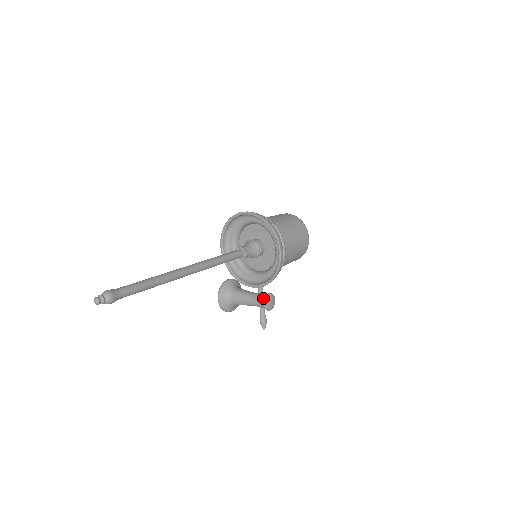
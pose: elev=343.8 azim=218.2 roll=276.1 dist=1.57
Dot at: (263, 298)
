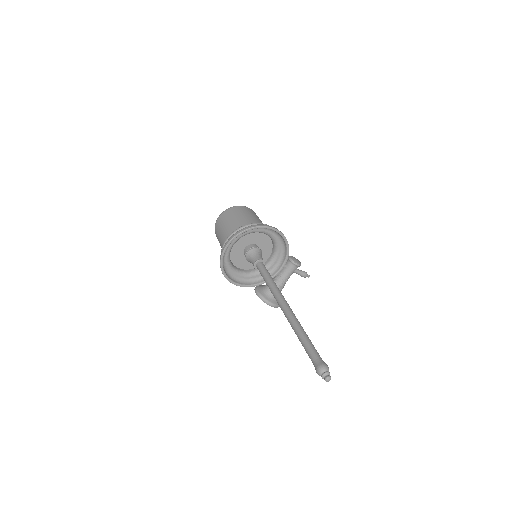
Dot at: (292, 265)
